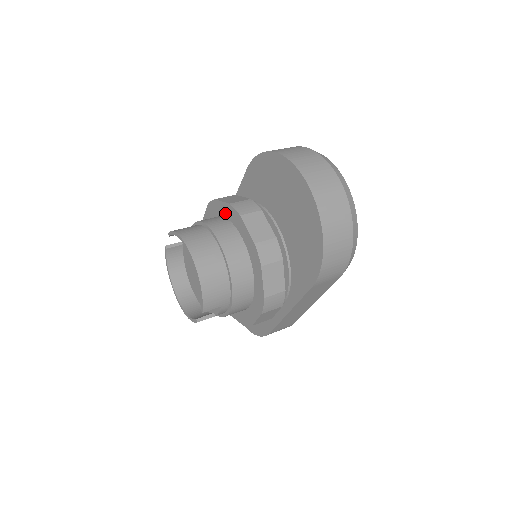
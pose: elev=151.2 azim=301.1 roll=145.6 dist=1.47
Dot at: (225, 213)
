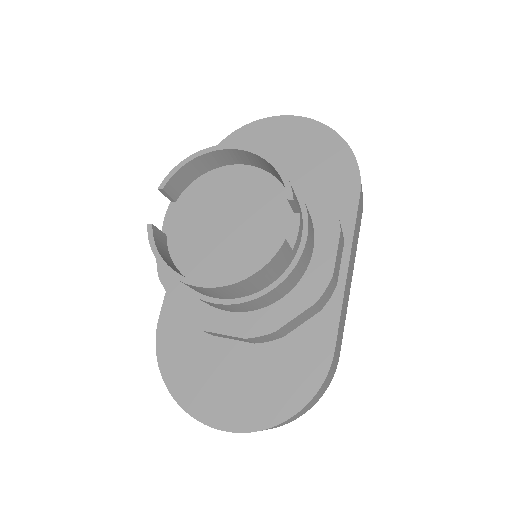
Dot at: occluded
